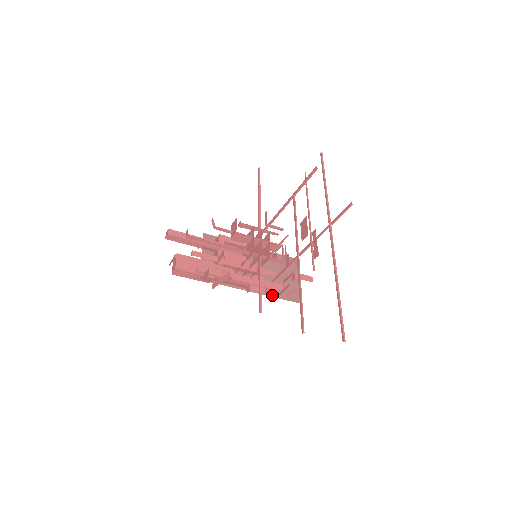
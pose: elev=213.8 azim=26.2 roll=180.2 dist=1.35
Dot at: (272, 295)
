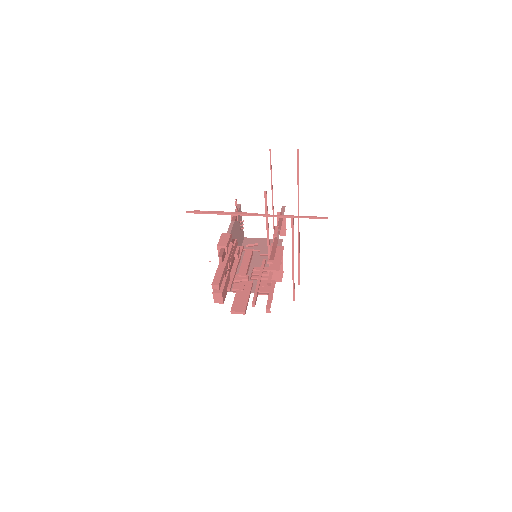
Dot at: occluded
